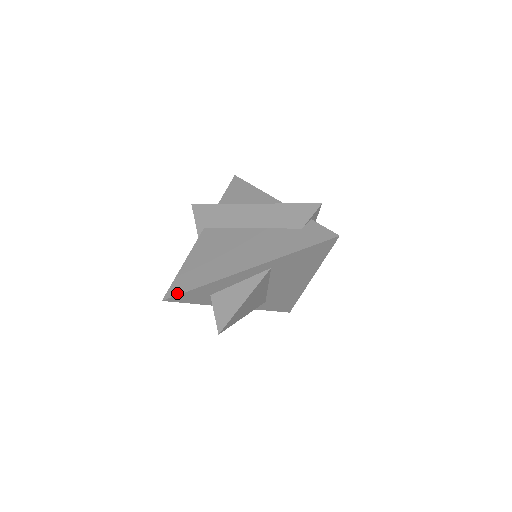
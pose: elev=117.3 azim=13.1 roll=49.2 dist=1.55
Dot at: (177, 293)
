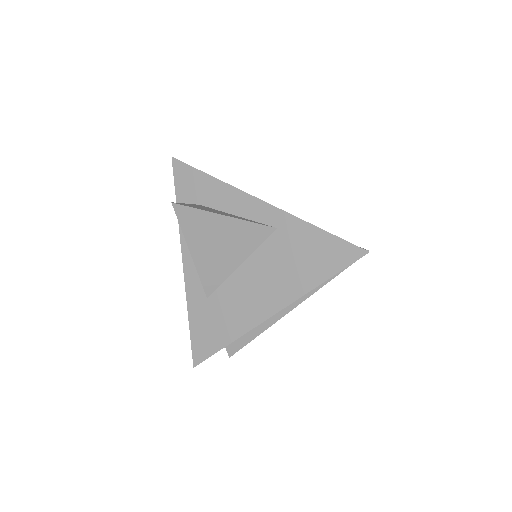
Dot at: (189, 165)
